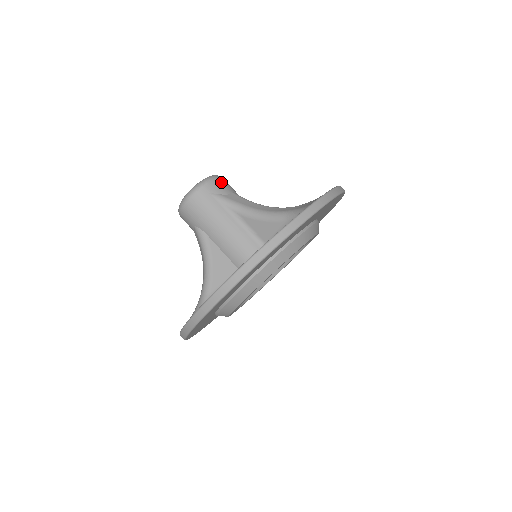
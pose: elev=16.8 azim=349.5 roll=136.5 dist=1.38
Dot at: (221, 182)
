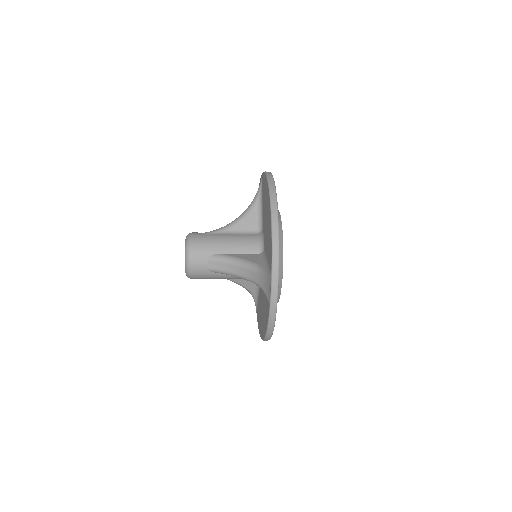
Dot at: occluded
